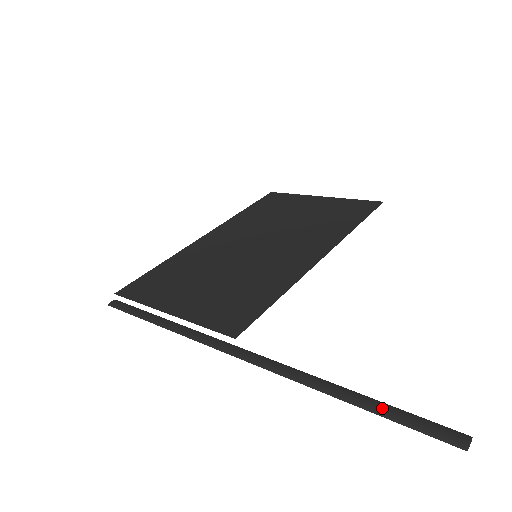
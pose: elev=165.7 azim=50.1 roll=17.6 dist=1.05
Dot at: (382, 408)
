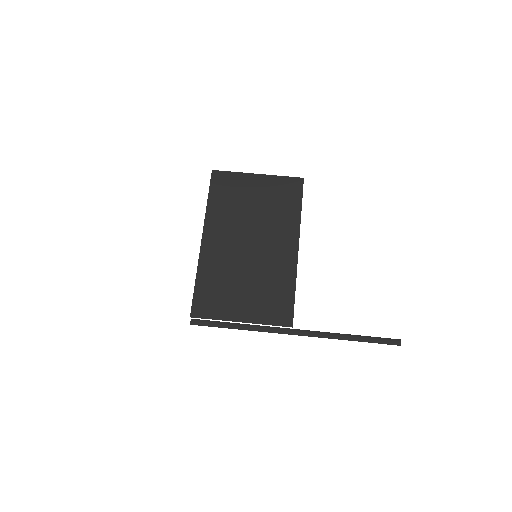
Dot at: (370, 340)
